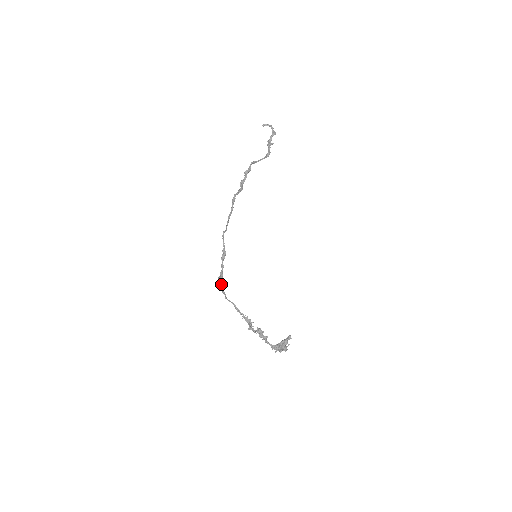
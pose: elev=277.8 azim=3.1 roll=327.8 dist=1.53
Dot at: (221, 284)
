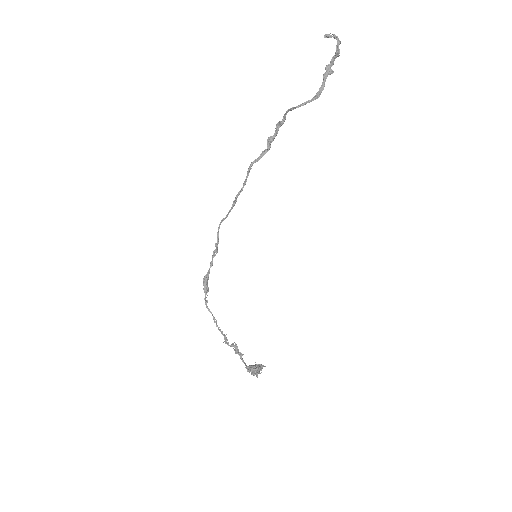
Dot at: (204, 287)
